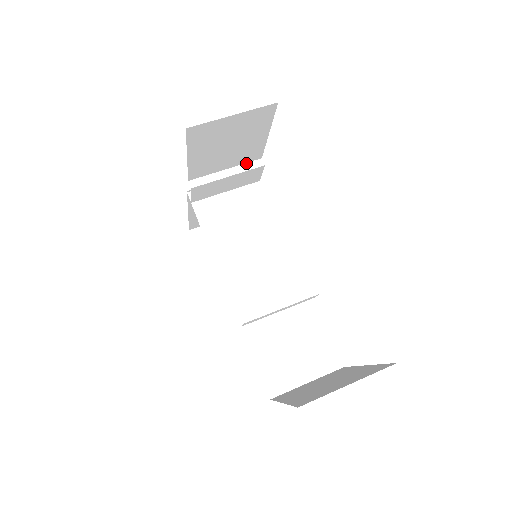
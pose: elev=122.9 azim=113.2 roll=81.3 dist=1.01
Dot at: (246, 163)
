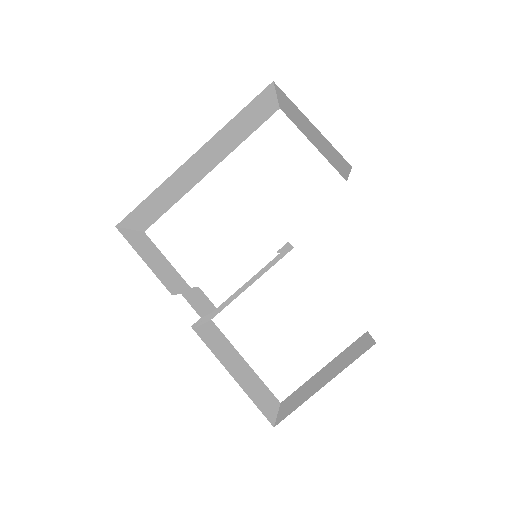
Dot at: occluded
